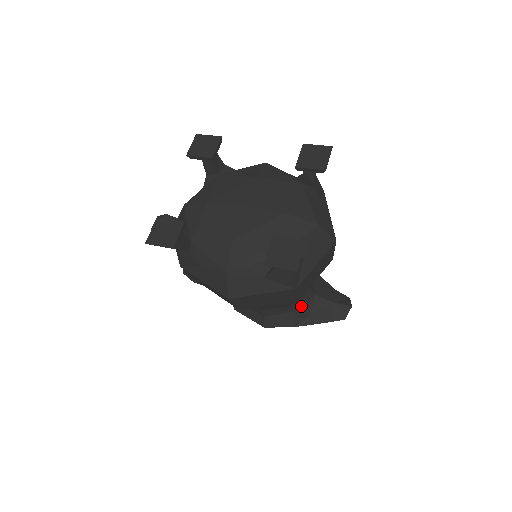
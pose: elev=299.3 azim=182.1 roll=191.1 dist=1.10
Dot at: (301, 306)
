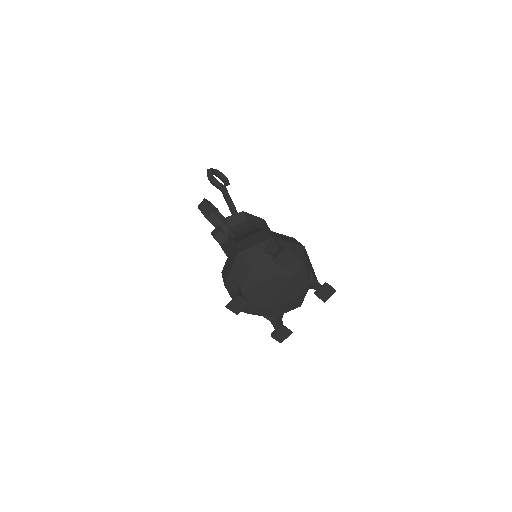
Dot at: occluded
